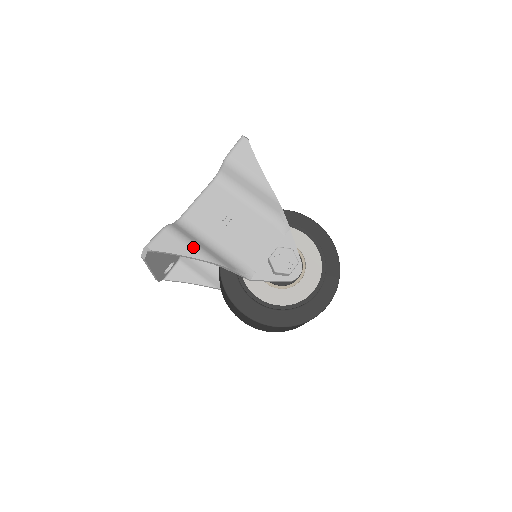
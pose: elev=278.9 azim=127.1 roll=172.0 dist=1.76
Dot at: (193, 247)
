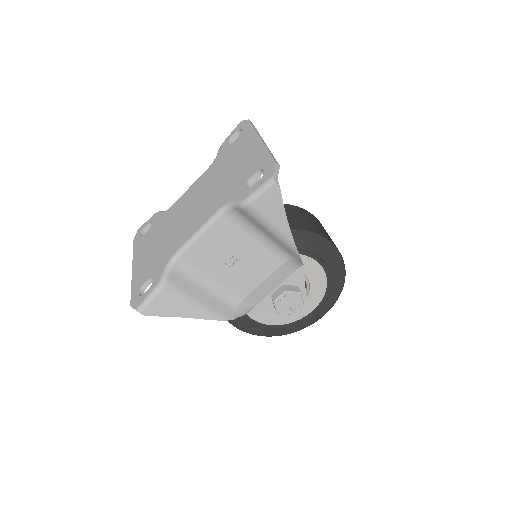
Dot at: (193, 306)
